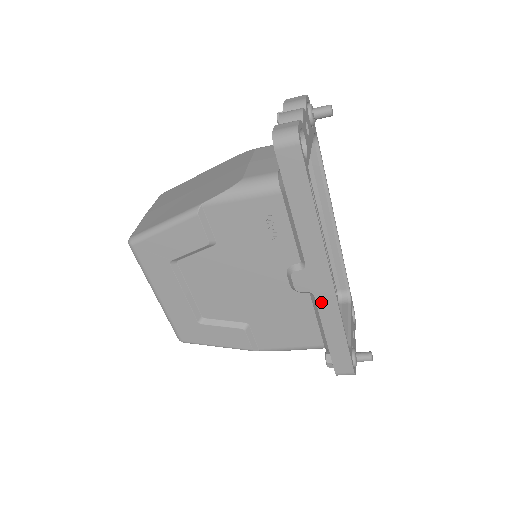
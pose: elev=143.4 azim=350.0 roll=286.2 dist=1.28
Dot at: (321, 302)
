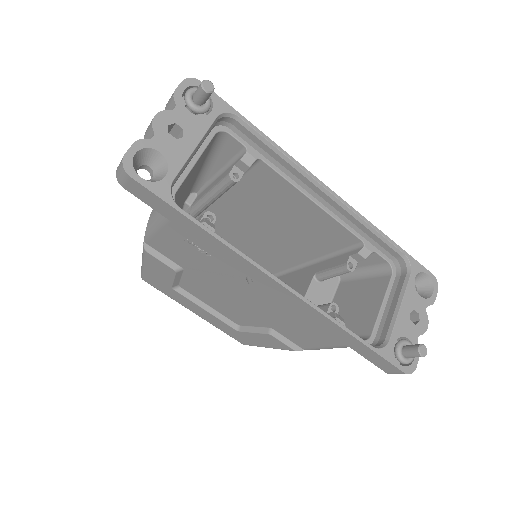
Dot at: (299, 308)
